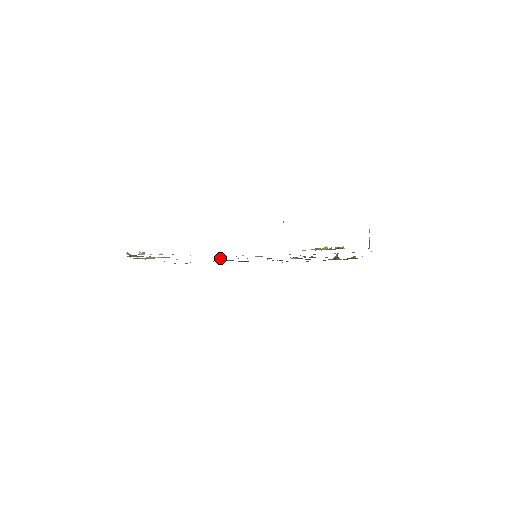
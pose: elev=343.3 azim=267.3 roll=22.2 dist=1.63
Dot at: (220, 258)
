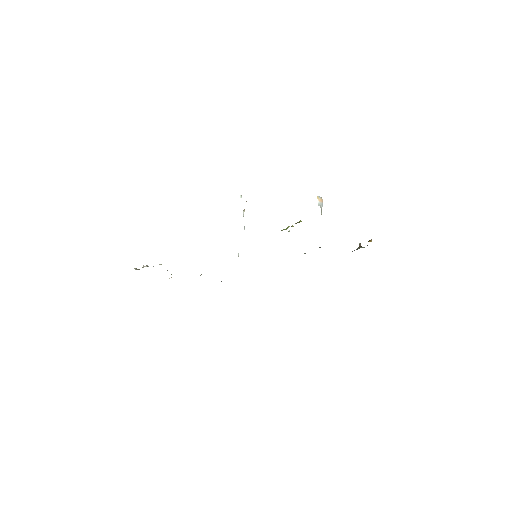
Dot at: occluded
